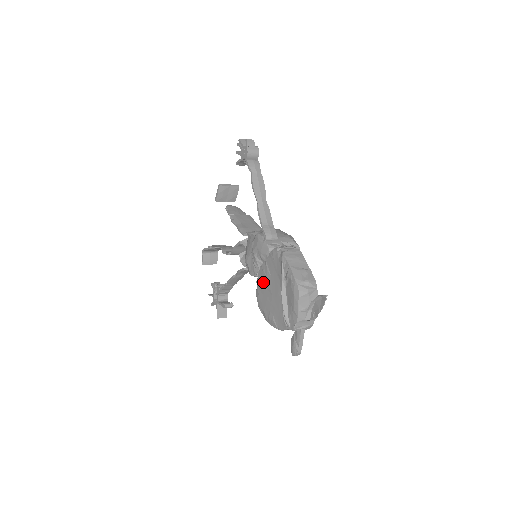
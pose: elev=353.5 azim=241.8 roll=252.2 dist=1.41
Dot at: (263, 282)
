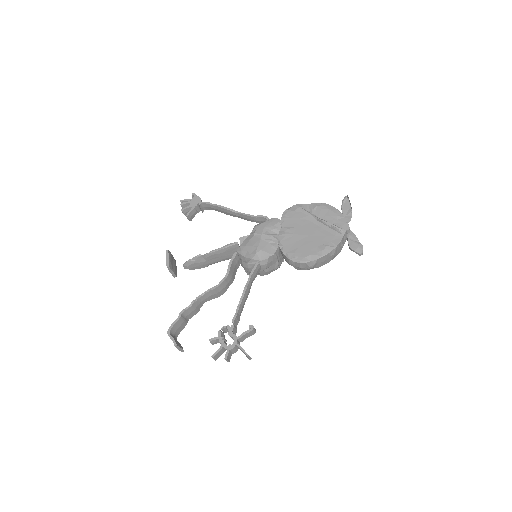
Dot at: (291, 240)
